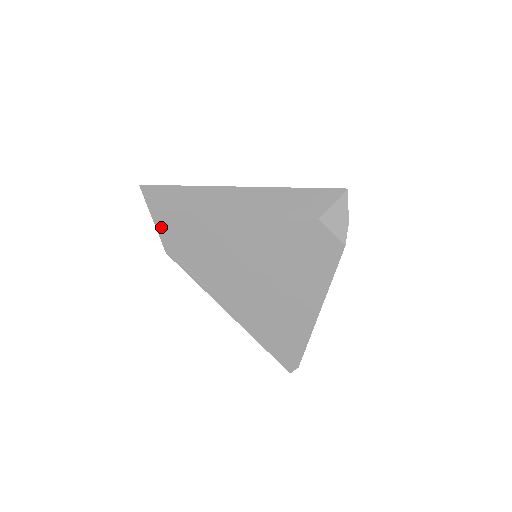
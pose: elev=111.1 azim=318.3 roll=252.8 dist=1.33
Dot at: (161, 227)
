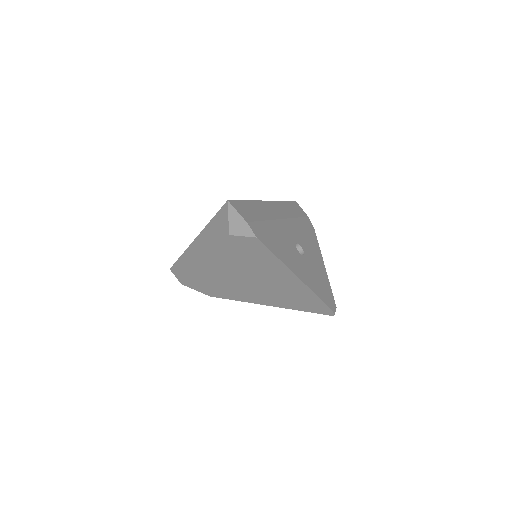
Dot at: (193, 287)
